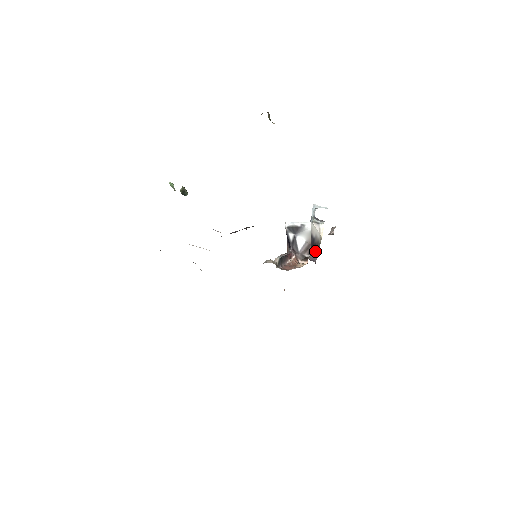
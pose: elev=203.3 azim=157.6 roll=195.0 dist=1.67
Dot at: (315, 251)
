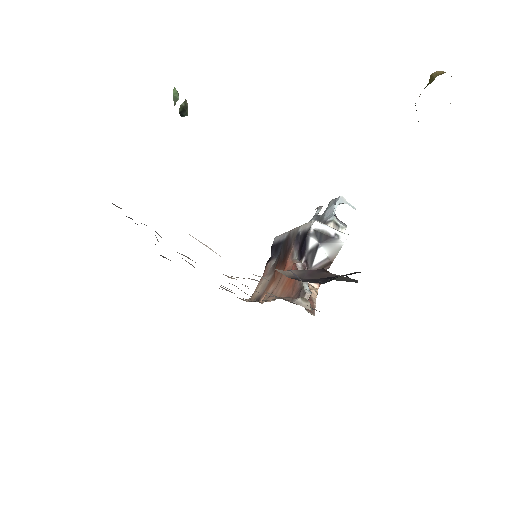
Dot at: occluded
